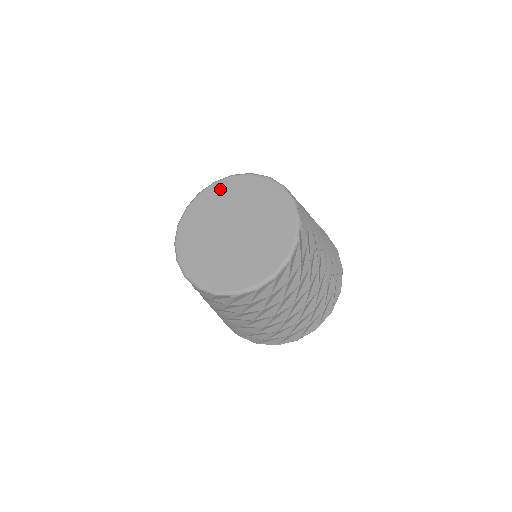
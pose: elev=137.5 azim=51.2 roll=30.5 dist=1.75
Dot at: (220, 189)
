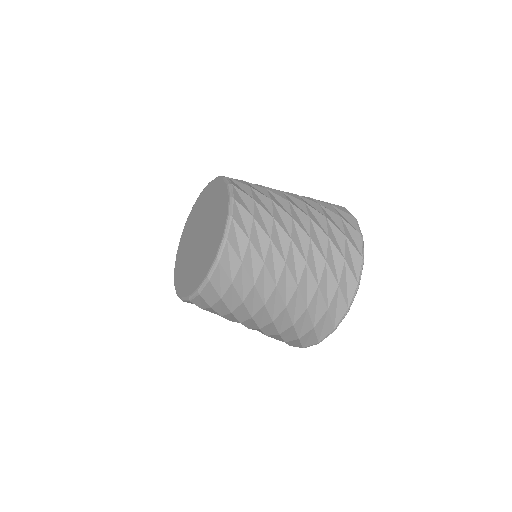
Dot at: (189, 221)
